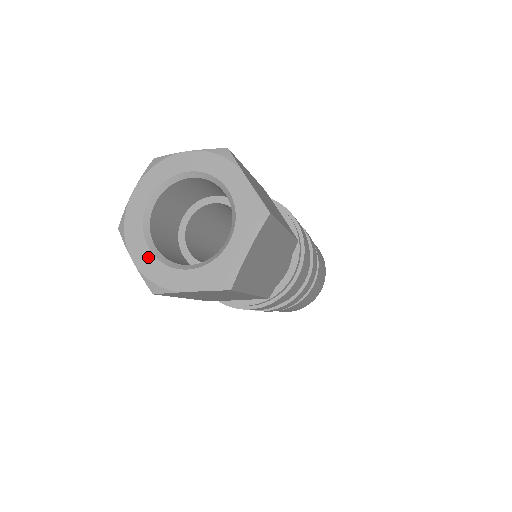
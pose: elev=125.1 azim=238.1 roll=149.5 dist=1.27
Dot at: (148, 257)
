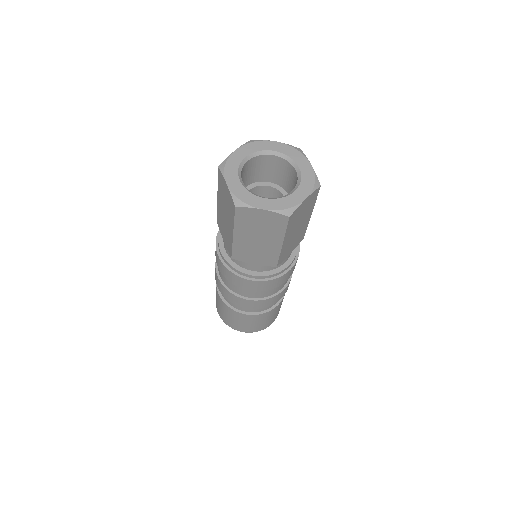
Dot at: (270, 202)
